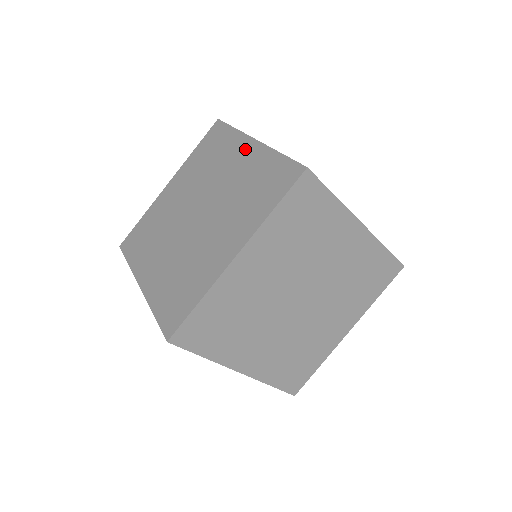
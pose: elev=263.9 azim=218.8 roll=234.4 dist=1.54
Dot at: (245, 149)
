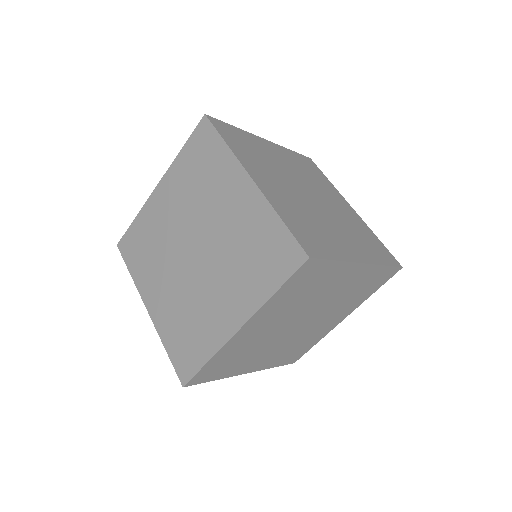
Dot at: (240, 187)
